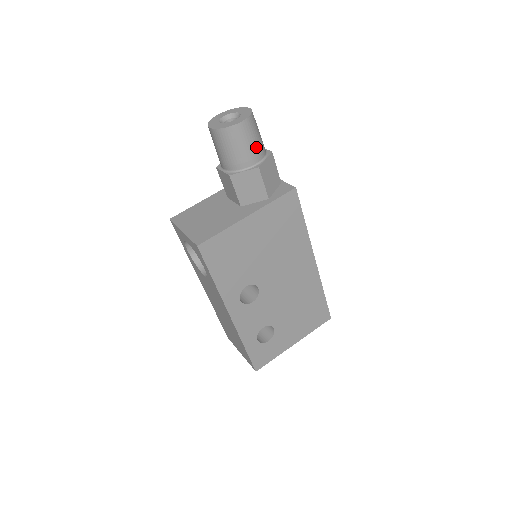
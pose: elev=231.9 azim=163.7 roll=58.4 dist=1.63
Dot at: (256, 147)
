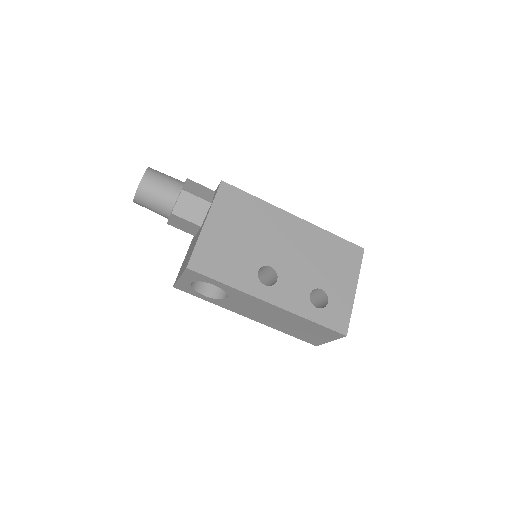
Dot at: (170, 182)
